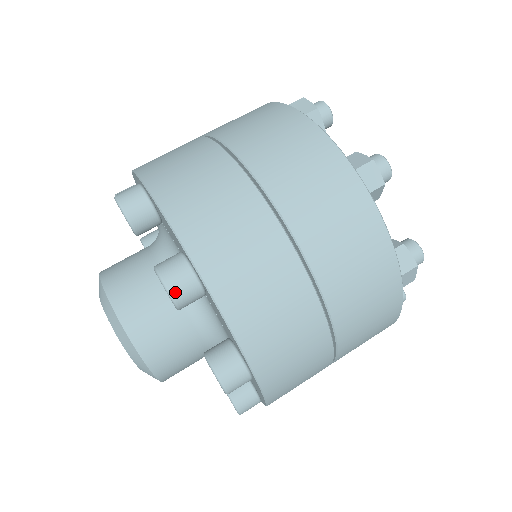
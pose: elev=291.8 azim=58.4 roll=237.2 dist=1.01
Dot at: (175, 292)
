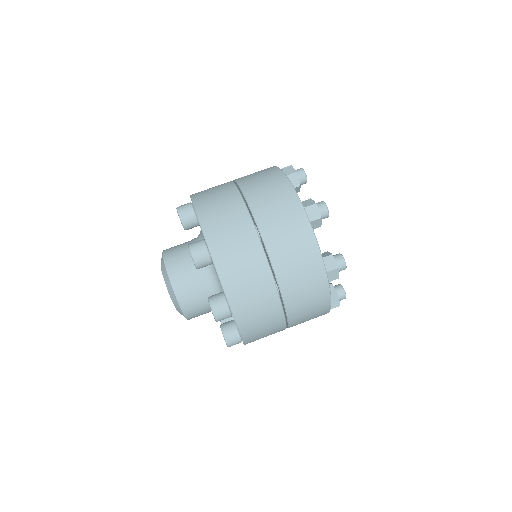
Dot at: (196, 257)
